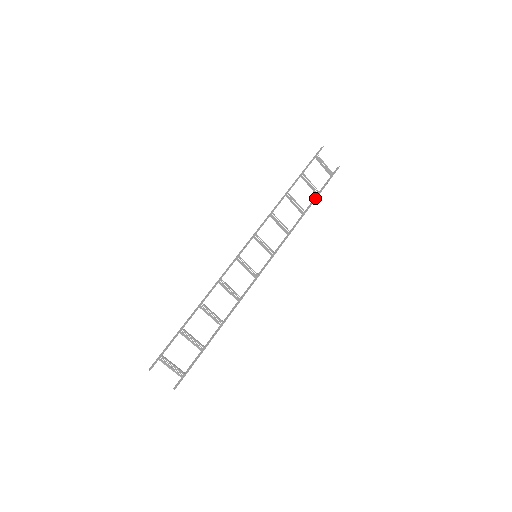
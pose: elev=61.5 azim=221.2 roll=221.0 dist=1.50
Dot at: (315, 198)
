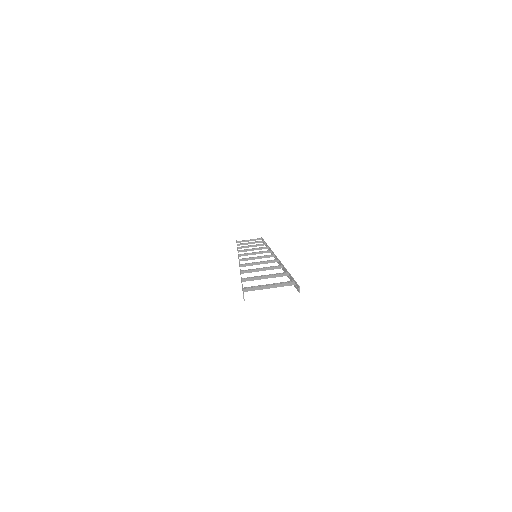
Dot at: (264, 242)
